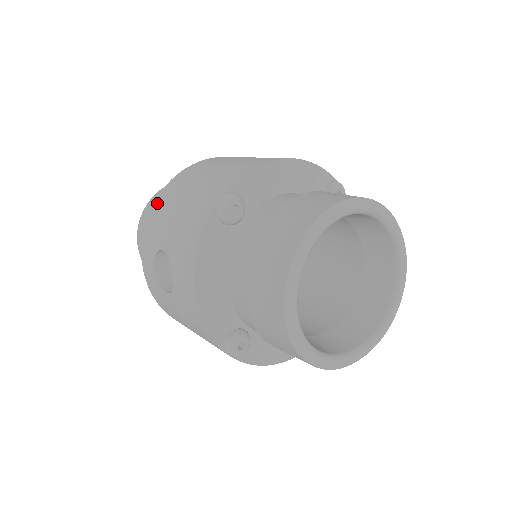
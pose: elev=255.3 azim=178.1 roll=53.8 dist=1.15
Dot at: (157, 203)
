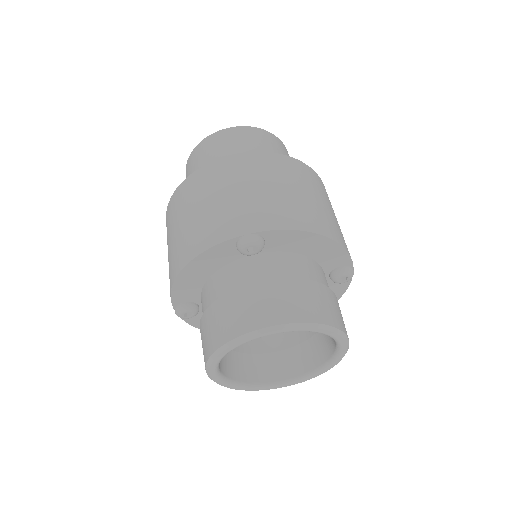
Dot at: occluded
